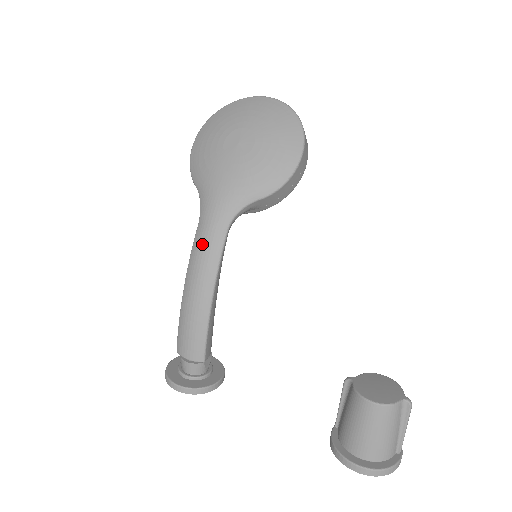
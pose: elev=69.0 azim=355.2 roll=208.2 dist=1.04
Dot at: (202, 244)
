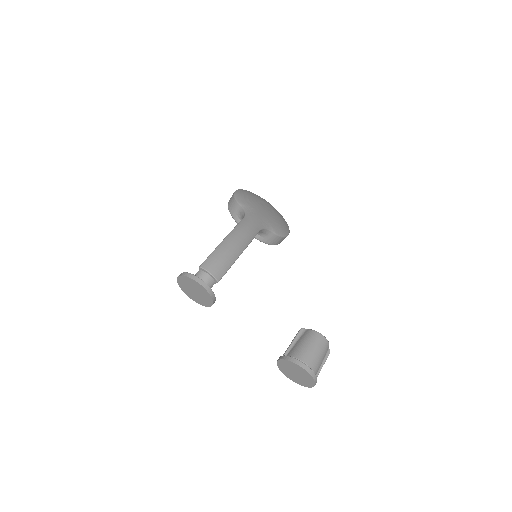
Dot at: (247, 226)
